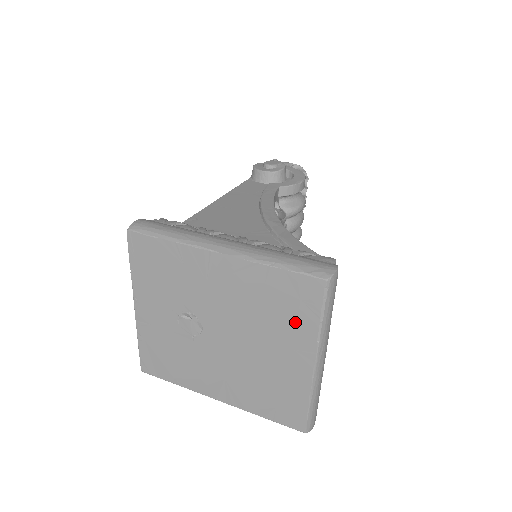
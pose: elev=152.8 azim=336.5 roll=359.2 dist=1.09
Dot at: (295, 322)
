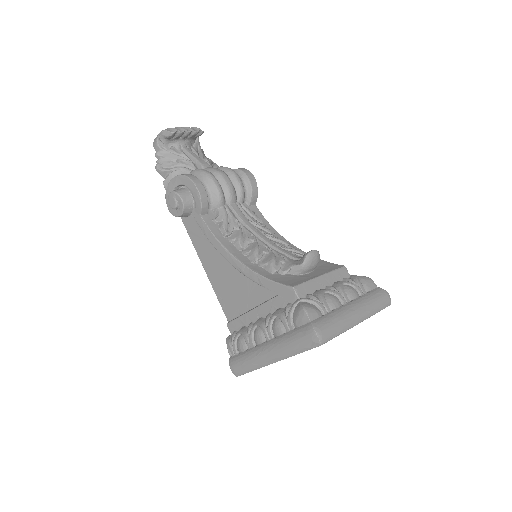
Dot at: occluded
